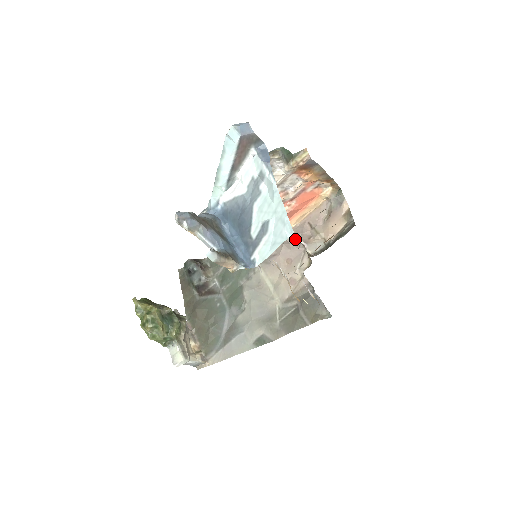
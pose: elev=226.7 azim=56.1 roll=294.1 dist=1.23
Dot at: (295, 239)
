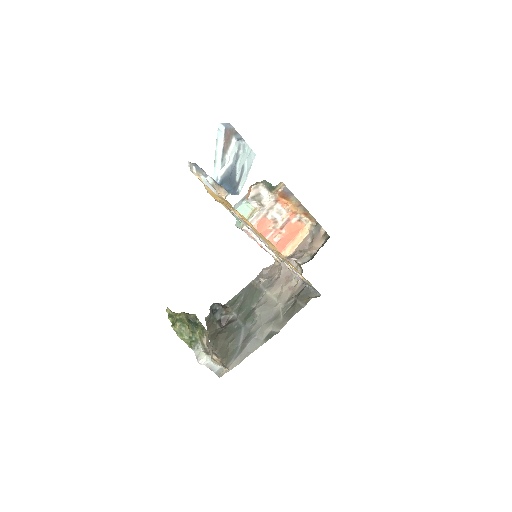
Dot at: (289, 259)
